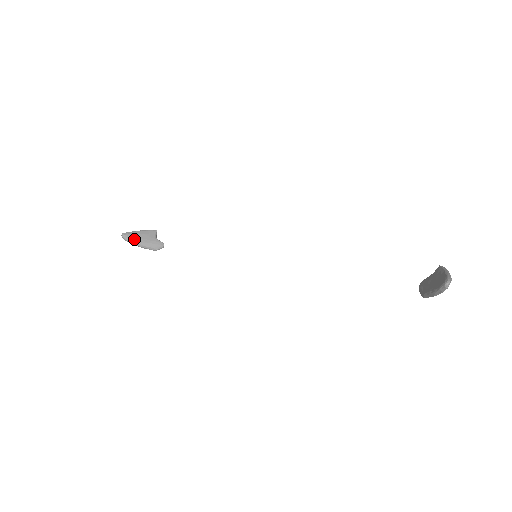
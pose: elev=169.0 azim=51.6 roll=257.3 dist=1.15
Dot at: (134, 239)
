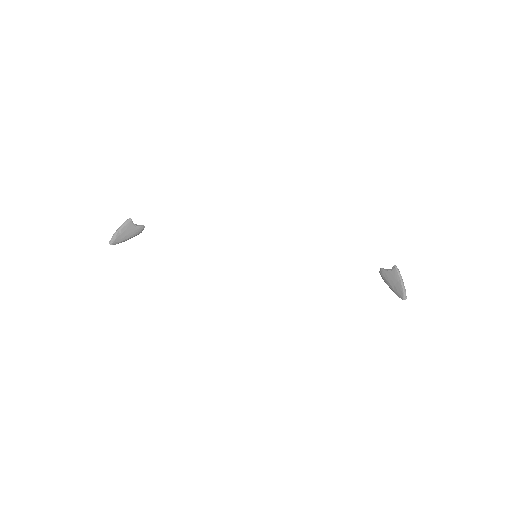
Dot at: (121, 240)
